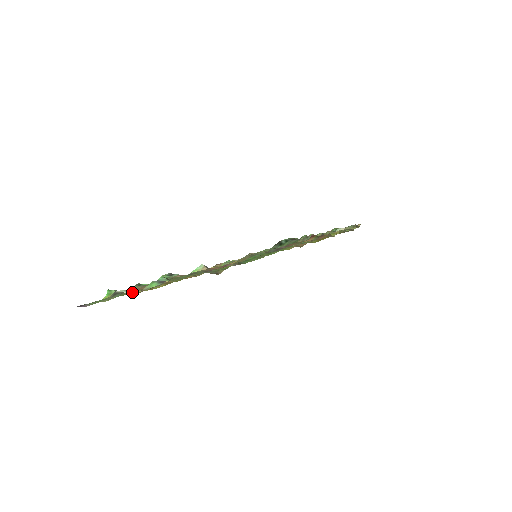
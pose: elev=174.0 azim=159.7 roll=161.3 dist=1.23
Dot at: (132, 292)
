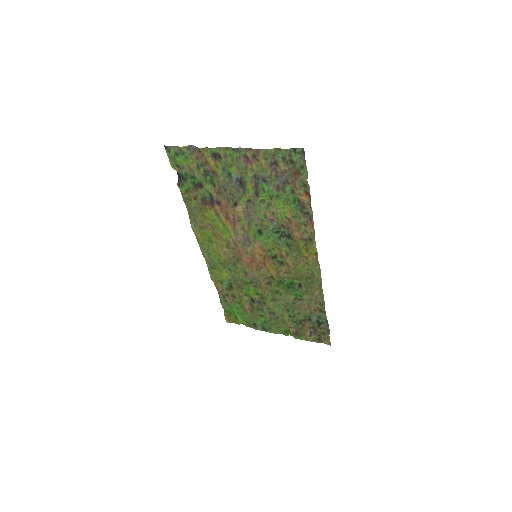
Dot at: (199, 149)
